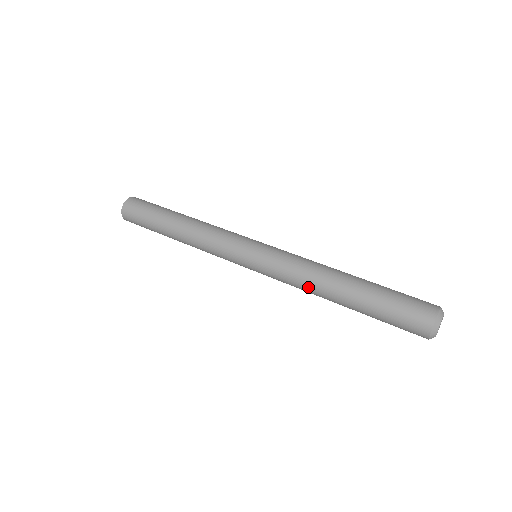
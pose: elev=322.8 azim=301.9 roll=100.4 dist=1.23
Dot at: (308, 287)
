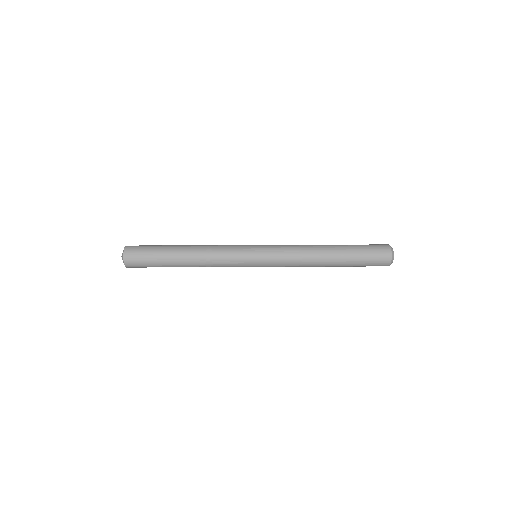
Dot at: (306, 264)
